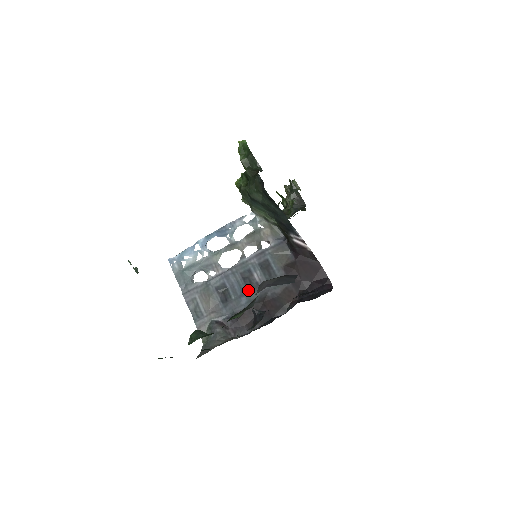
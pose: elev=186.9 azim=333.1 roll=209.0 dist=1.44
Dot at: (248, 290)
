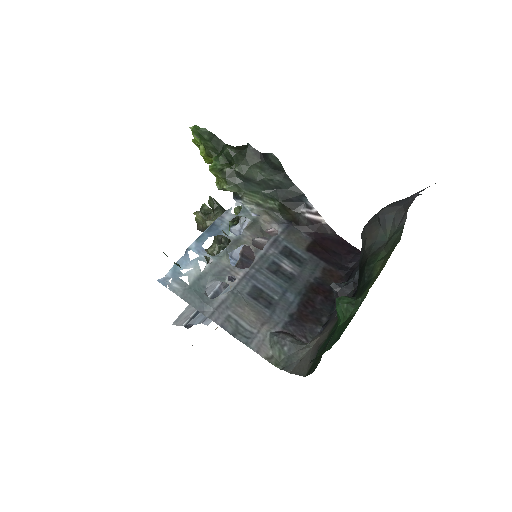
Dot at: (288, 283)
